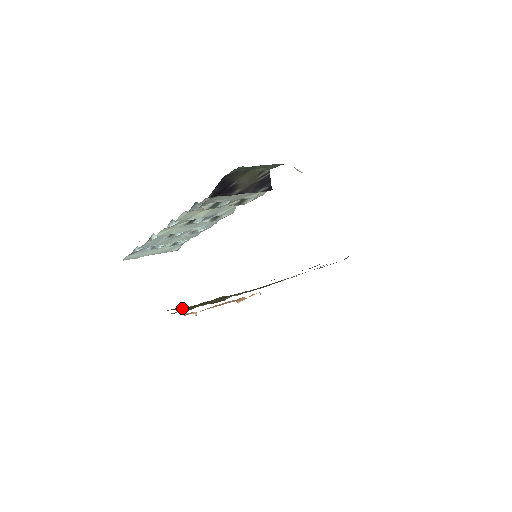
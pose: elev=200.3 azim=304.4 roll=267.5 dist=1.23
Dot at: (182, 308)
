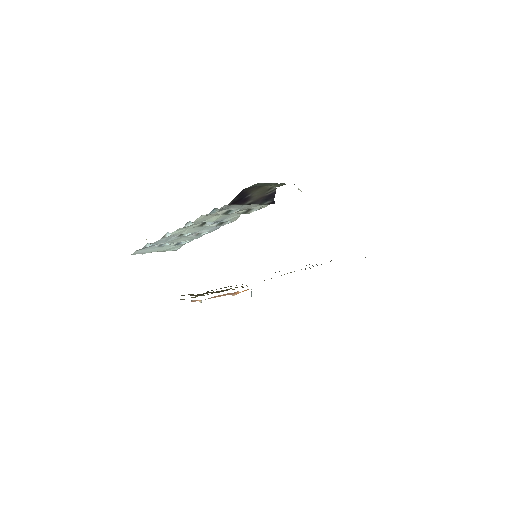
Dot at: (192, 295)
